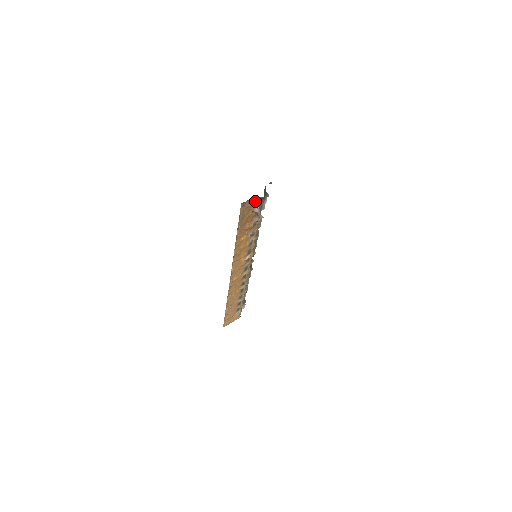
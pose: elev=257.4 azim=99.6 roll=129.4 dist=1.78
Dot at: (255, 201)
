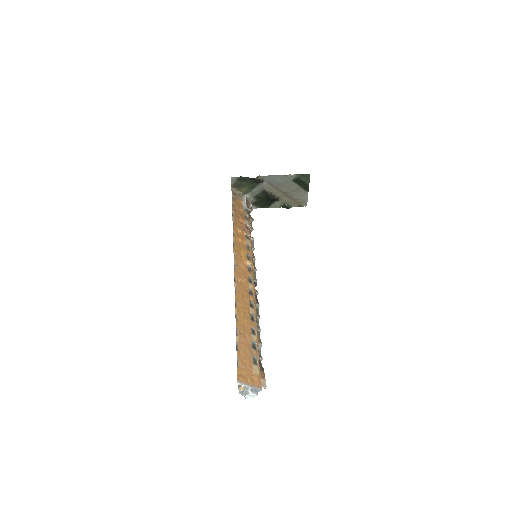
Dot at: (242, 203)
